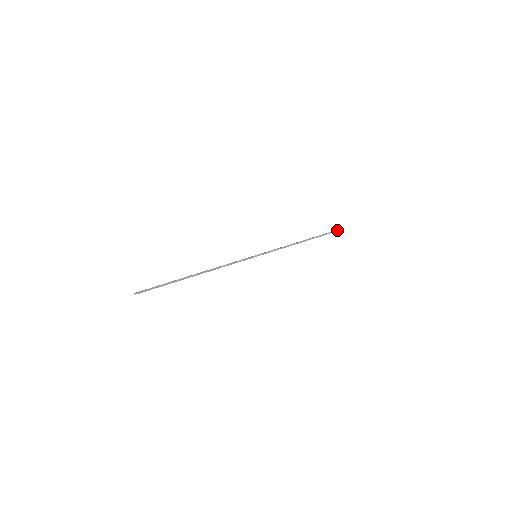
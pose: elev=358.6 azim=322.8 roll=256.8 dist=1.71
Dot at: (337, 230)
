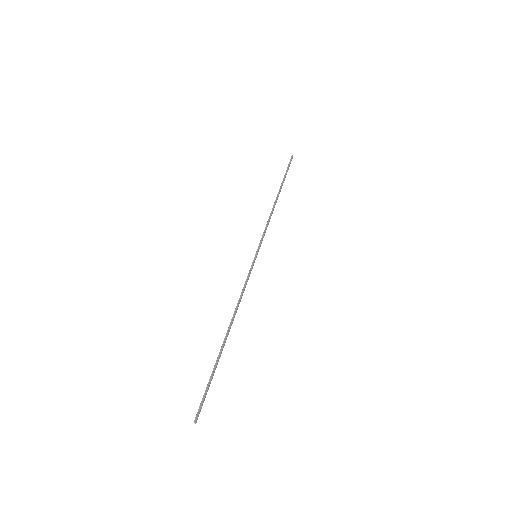
Dot at: (291, 160)
